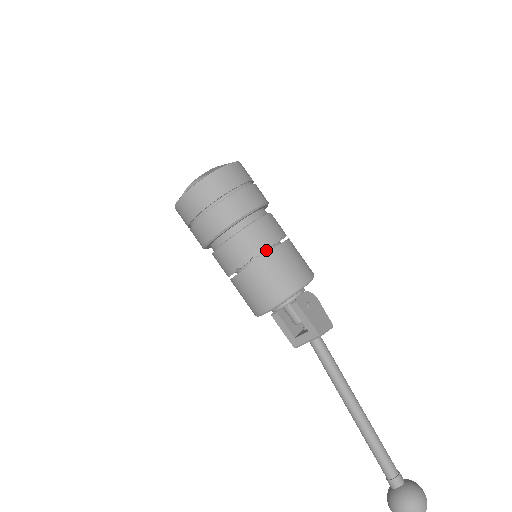
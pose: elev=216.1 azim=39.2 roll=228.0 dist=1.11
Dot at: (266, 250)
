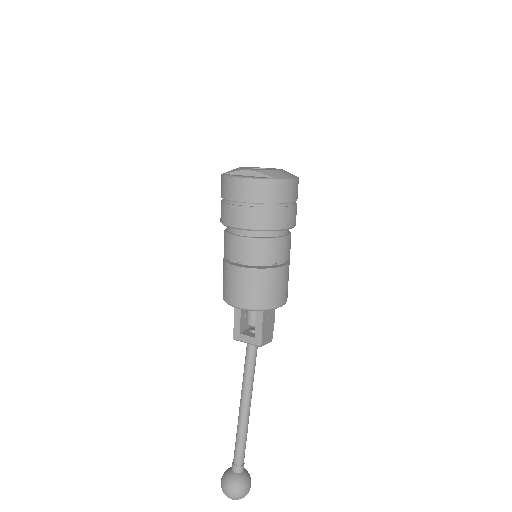
Dot at: occluded
